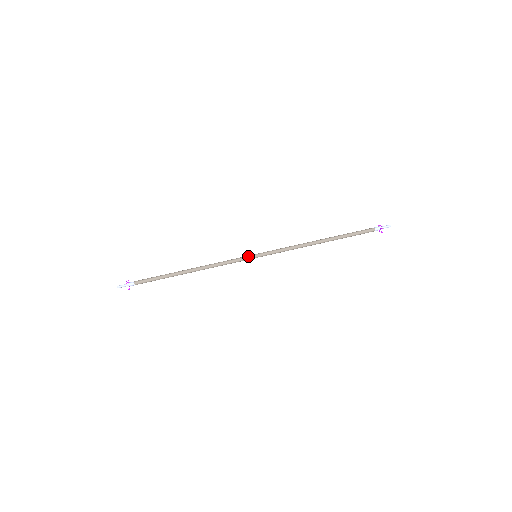
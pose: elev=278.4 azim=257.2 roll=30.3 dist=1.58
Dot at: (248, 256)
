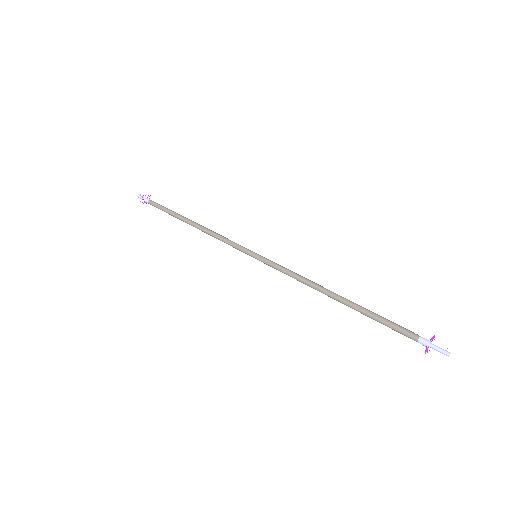
Dot at: occluded
